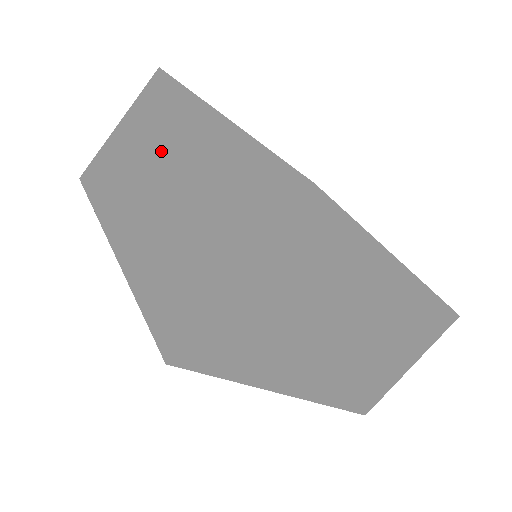
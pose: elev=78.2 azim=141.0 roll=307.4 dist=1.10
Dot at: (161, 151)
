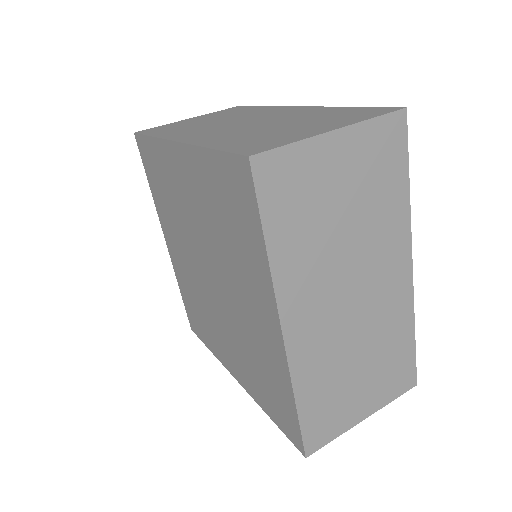
Dot at: (242, 118)
